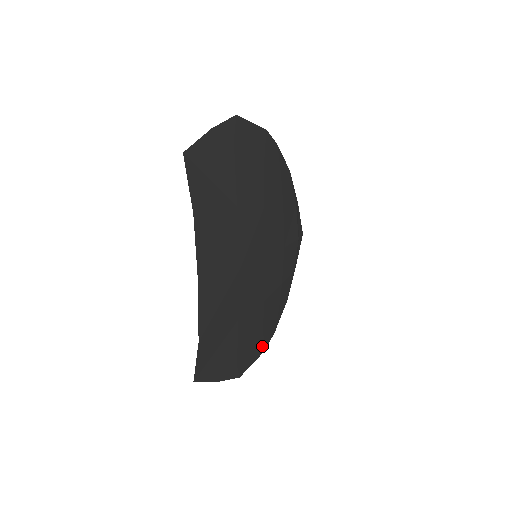
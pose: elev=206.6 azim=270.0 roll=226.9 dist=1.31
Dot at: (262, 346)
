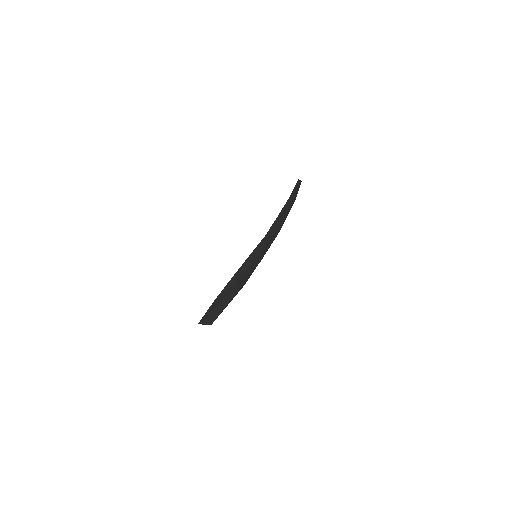
Dot at: occluded
